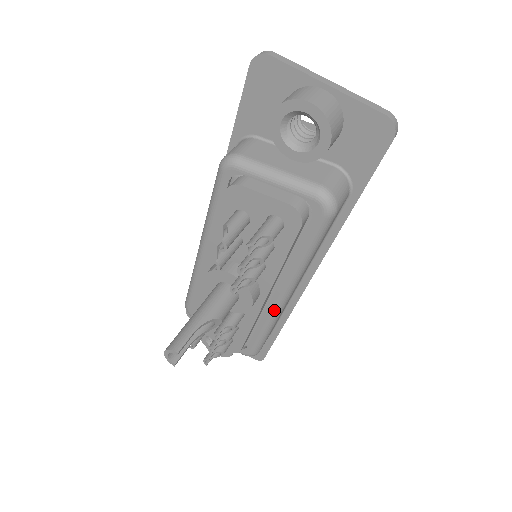
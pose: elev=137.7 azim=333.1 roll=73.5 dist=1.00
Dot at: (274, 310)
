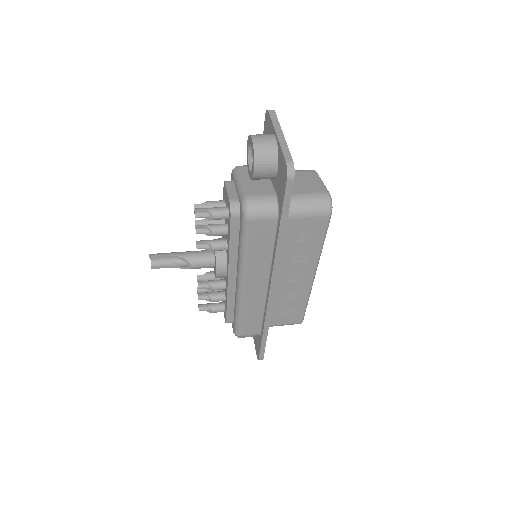
Dot at: (237, 292)
